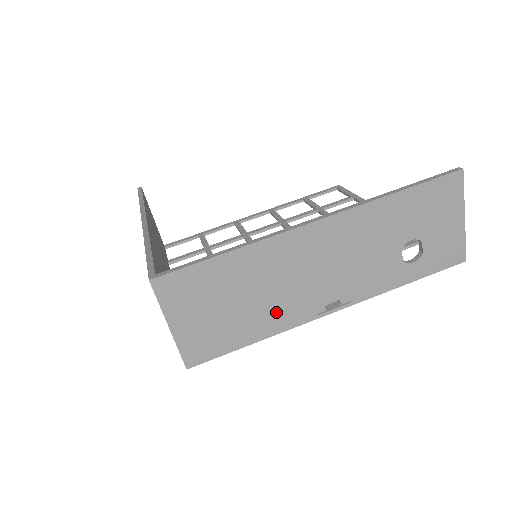
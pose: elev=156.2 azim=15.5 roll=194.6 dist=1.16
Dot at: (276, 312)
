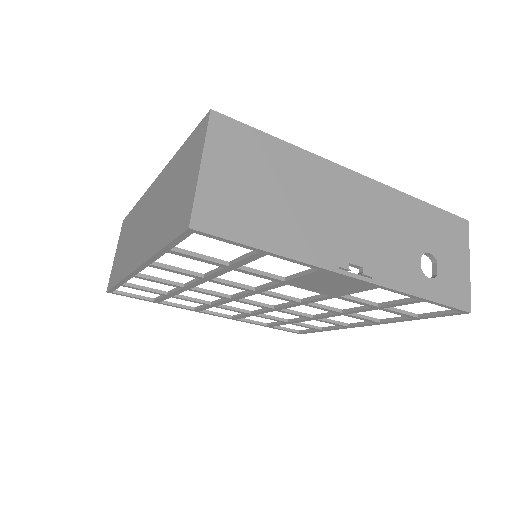
Dot at: (304, 233)
